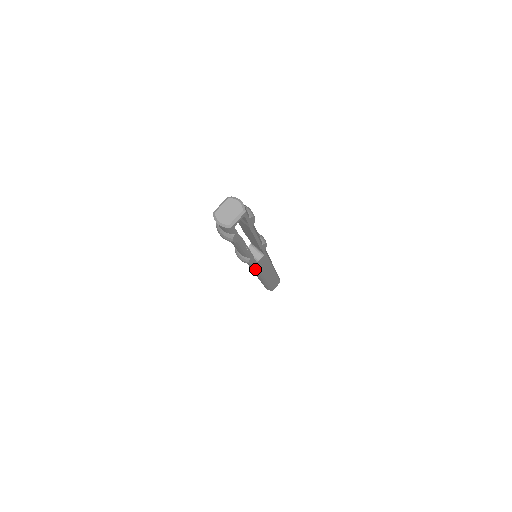
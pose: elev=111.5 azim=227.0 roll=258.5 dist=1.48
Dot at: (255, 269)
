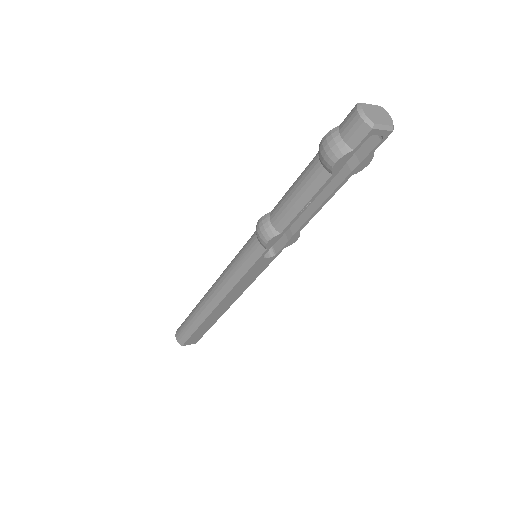
Dot at: (241, 271)
